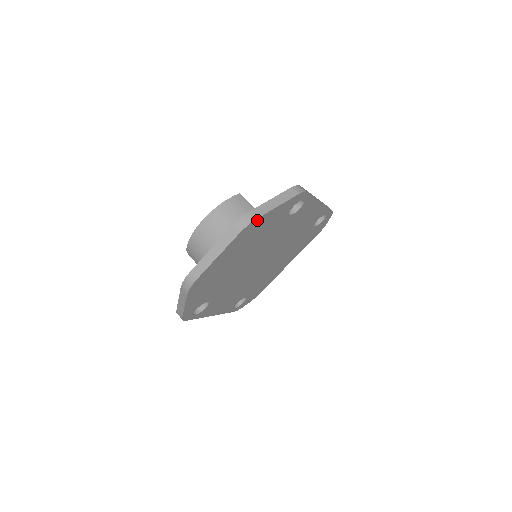
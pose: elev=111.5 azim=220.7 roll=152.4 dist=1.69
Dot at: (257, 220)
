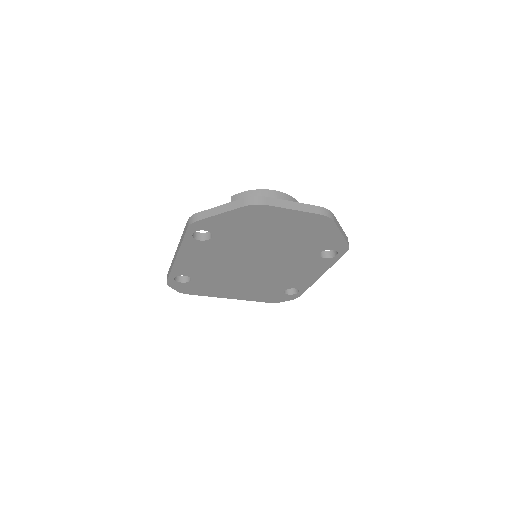
Dot at: (331, 223)
